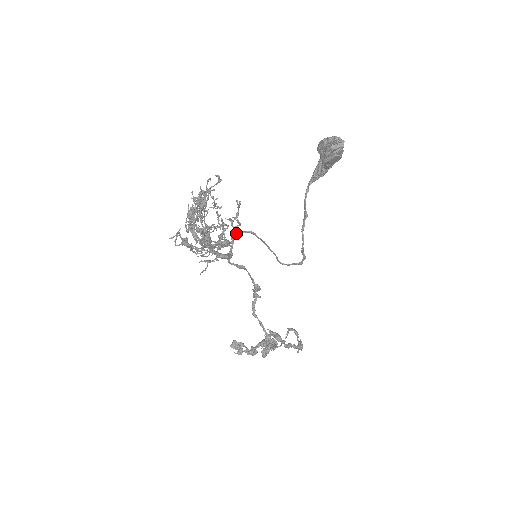
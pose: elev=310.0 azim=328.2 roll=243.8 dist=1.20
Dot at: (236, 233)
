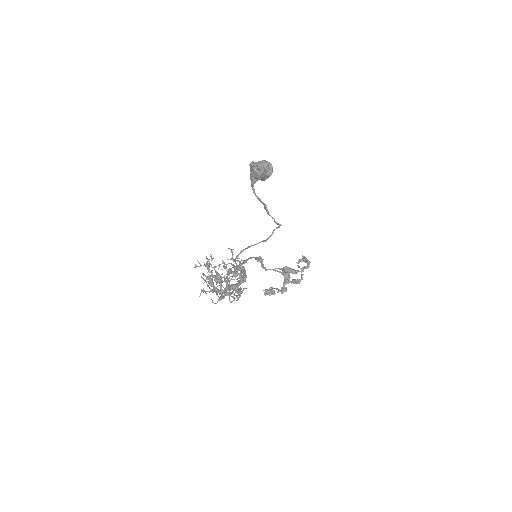
Dot at: (236, 258)
